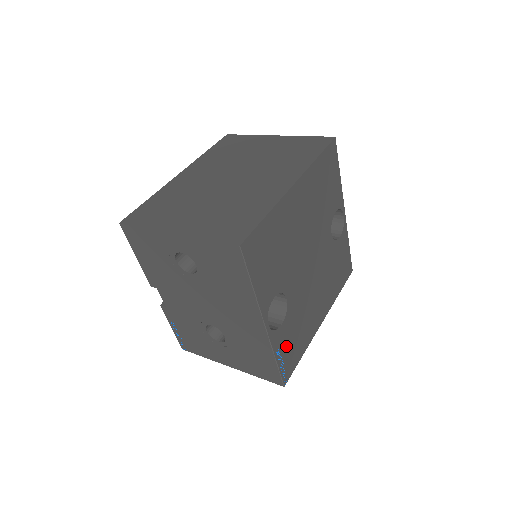
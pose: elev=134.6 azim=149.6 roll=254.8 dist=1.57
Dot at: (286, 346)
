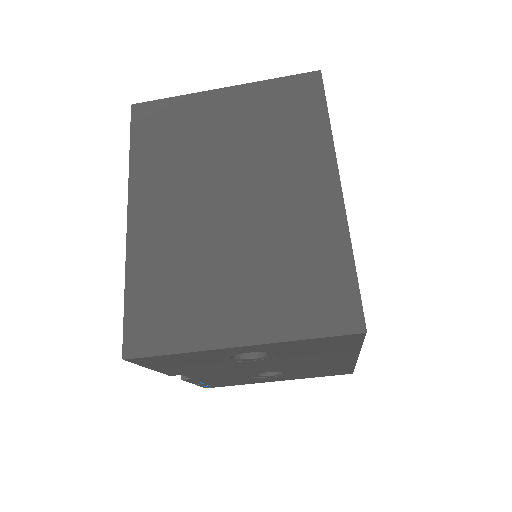
Dot at: occluded
